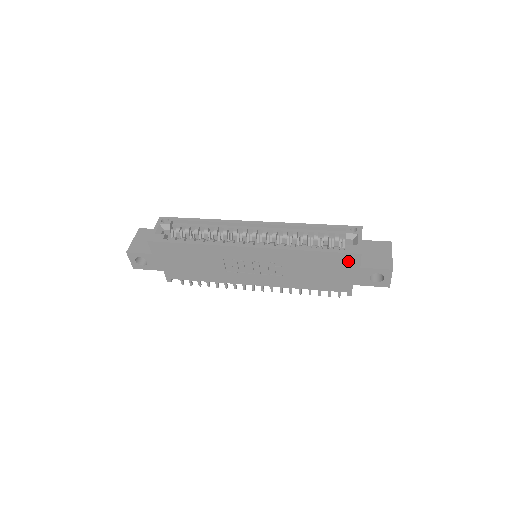
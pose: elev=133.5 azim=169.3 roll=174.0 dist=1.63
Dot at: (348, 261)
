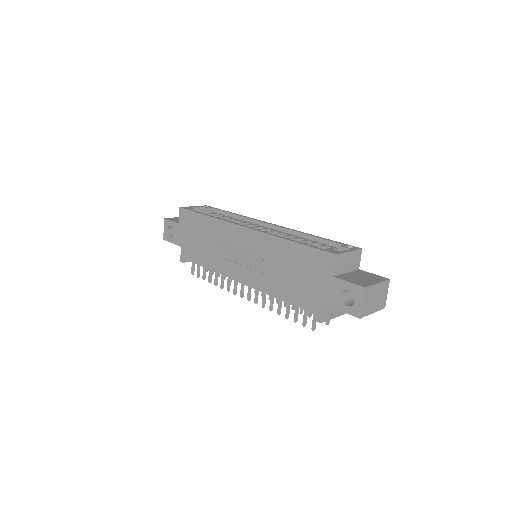
Dot at: (323, 263)
